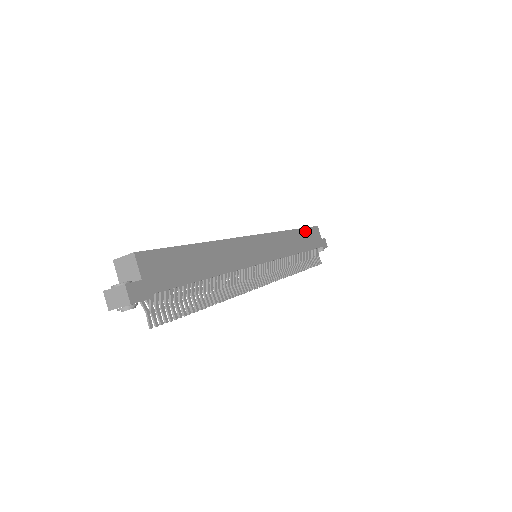
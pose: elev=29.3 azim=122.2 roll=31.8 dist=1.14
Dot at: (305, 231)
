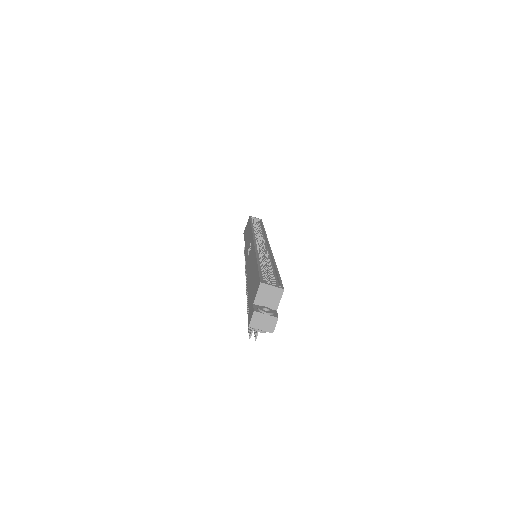
Dot at: occluded
